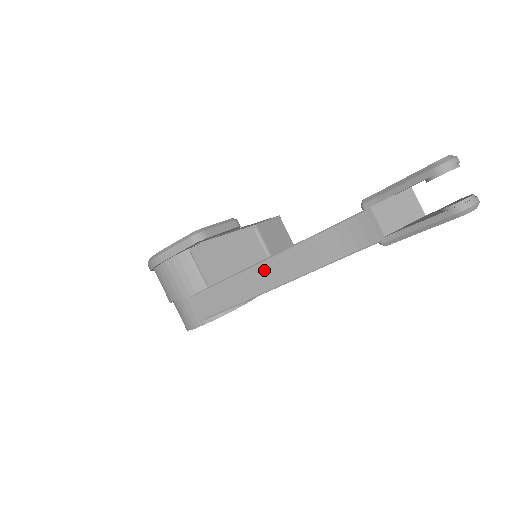
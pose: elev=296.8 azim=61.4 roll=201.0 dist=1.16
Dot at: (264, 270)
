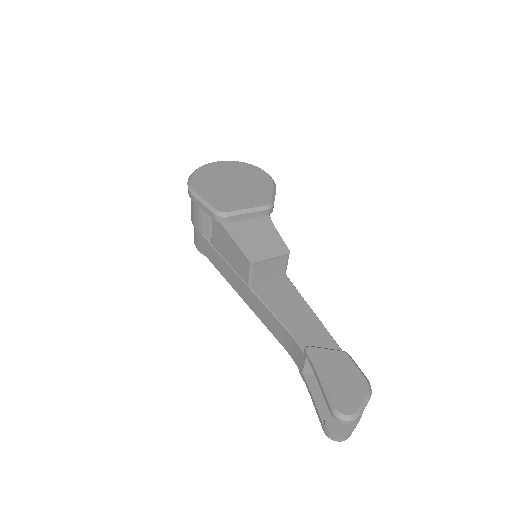
Dot at: (242, 285)
